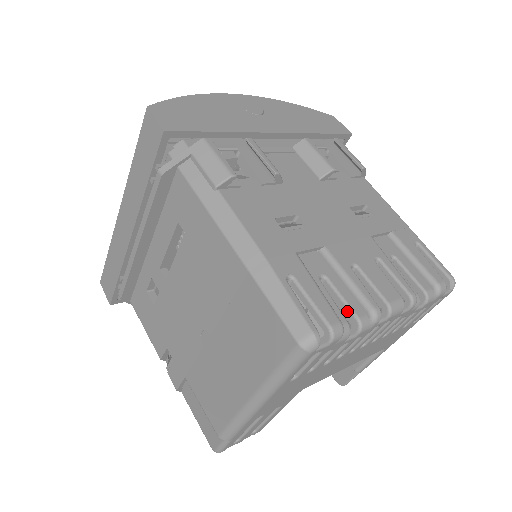
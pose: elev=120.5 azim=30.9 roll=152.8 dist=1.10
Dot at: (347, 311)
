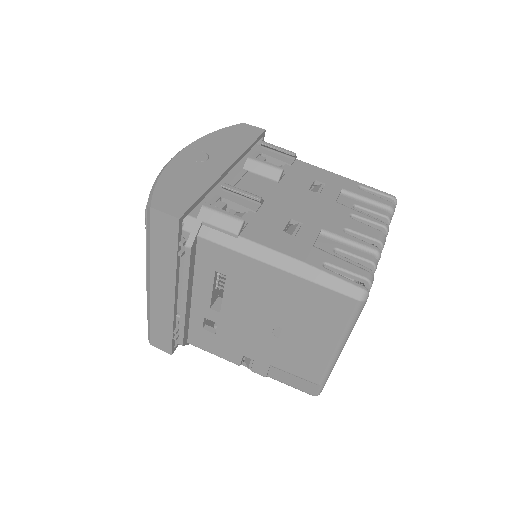
Dot at: (362, 261)
